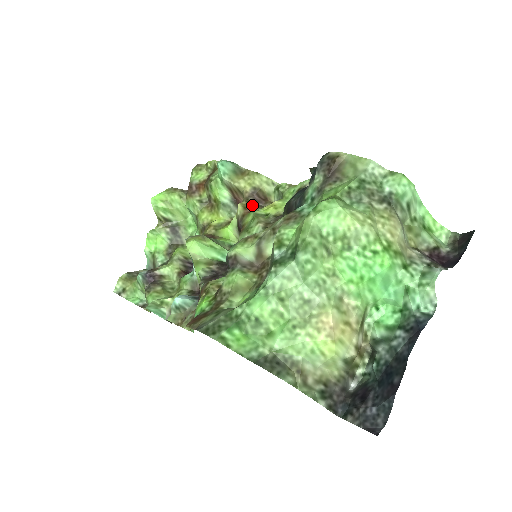
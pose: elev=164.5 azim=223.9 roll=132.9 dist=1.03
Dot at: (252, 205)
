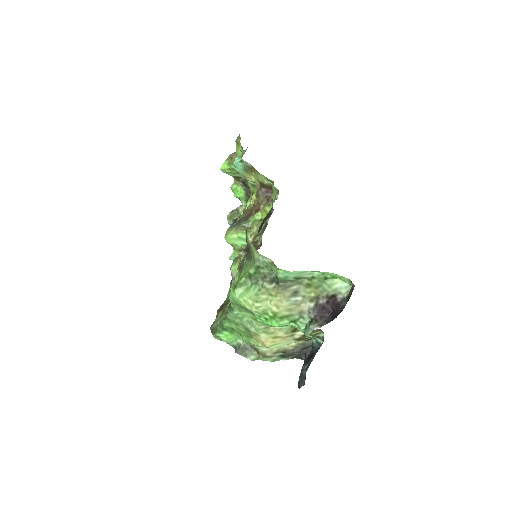
Dot at: (259, 201)
